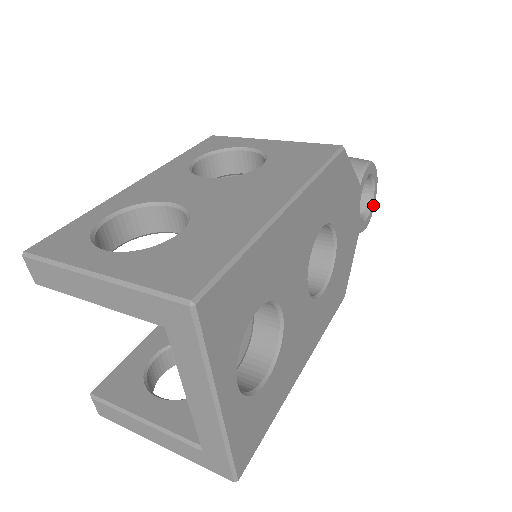
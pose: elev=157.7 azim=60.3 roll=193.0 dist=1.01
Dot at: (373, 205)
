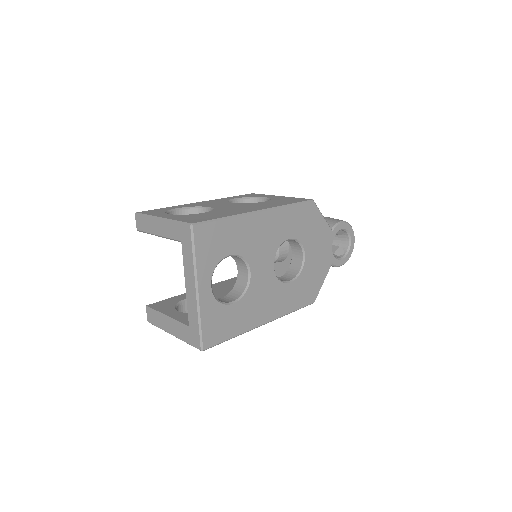
Dot at: (350, 253)
